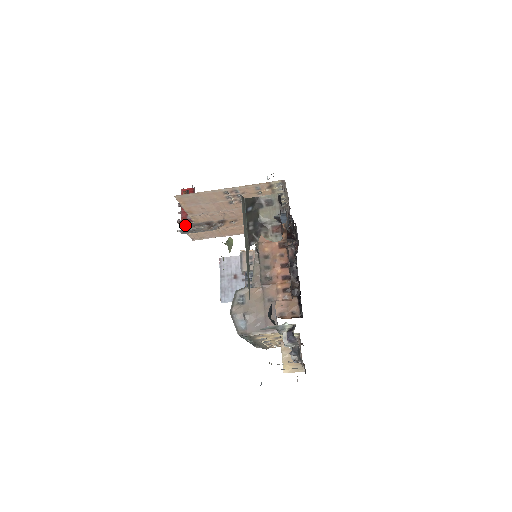
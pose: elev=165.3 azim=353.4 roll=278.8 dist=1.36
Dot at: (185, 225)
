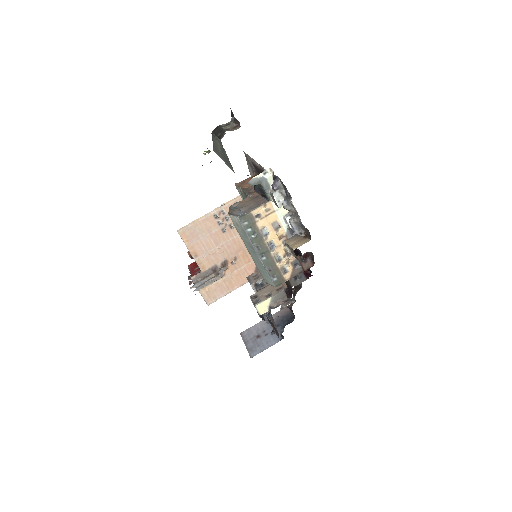
Dot at: (195, 278)
